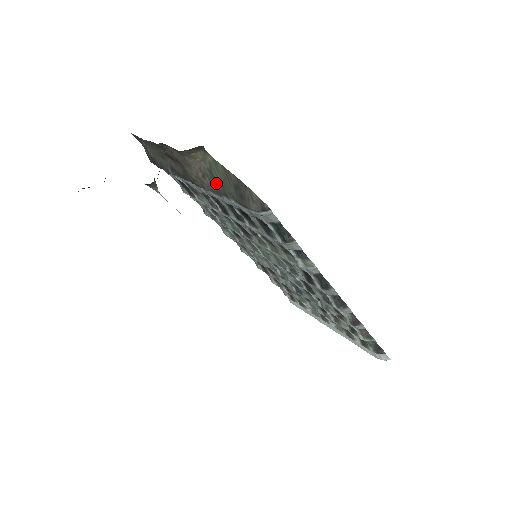
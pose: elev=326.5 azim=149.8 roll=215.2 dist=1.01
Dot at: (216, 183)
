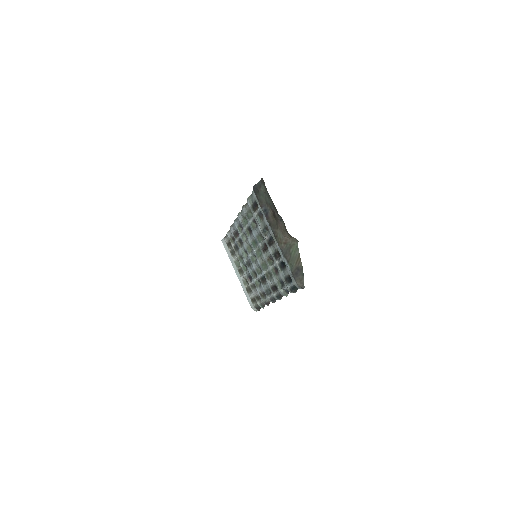
Dot at: (288, 253)
